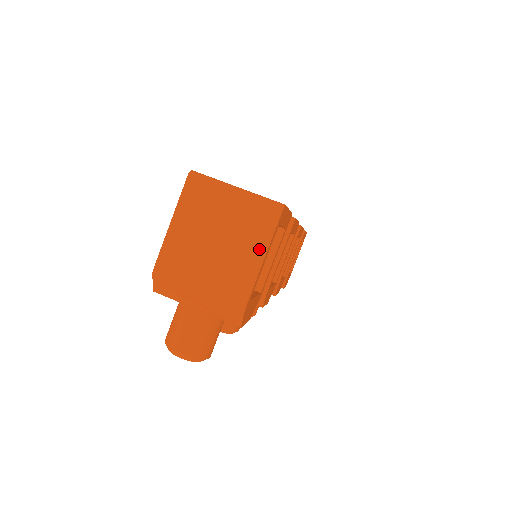
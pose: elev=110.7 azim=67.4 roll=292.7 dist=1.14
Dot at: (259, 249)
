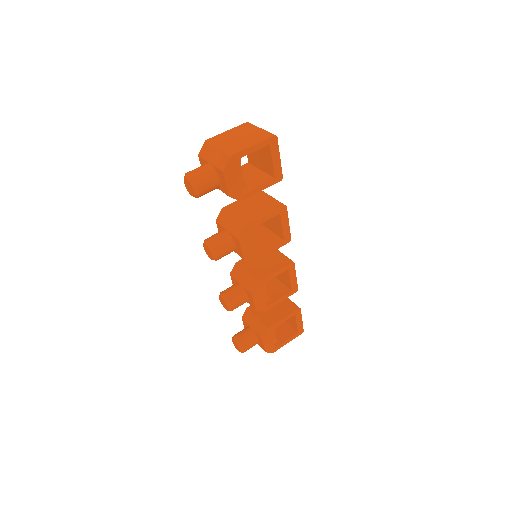
Dot at: (254, 142)
